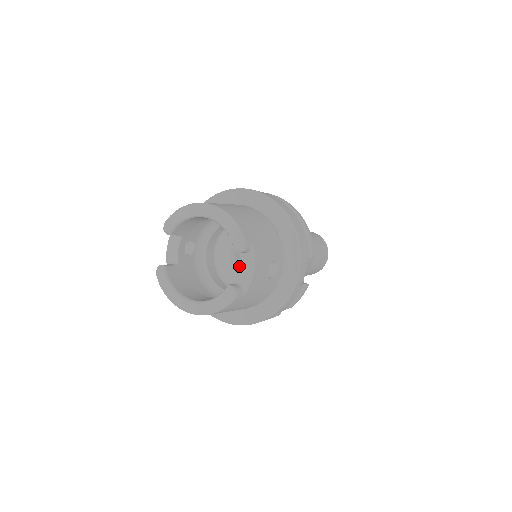
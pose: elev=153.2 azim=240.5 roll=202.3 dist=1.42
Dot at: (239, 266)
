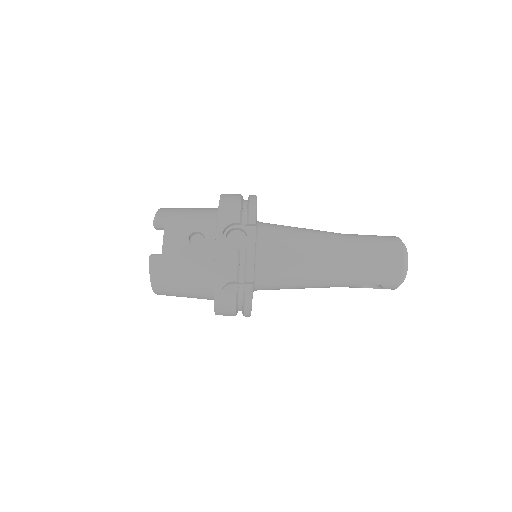
Dot at: occluded
